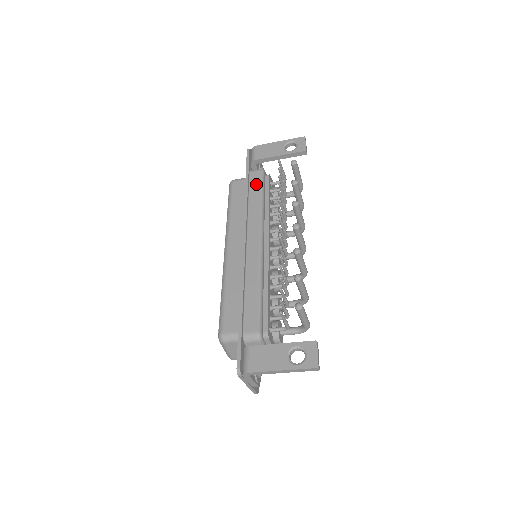
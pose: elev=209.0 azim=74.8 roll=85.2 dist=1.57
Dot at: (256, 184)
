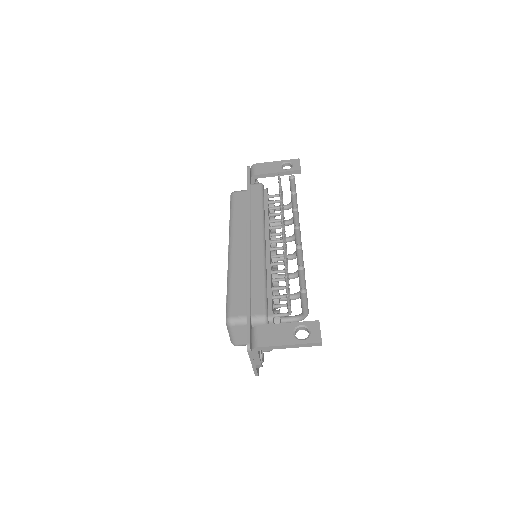
Dot at: (257, 195)
